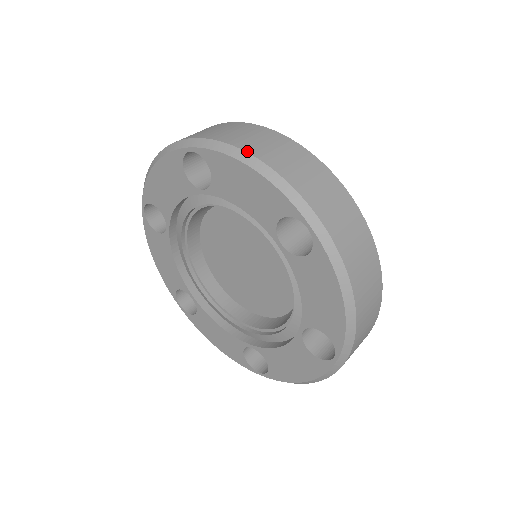
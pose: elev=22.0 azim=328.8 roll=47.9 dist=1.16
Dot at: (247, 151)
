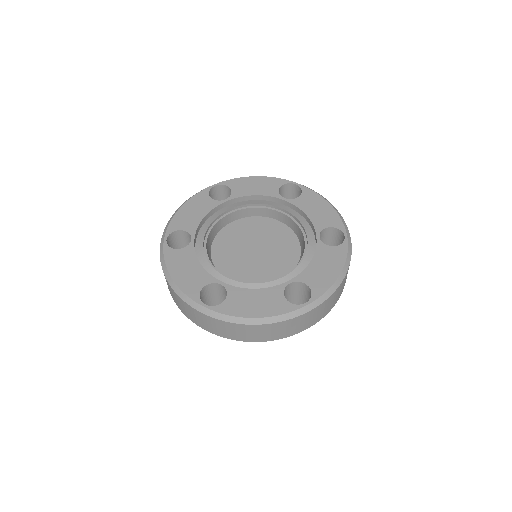
Dot at: (329, 202)
